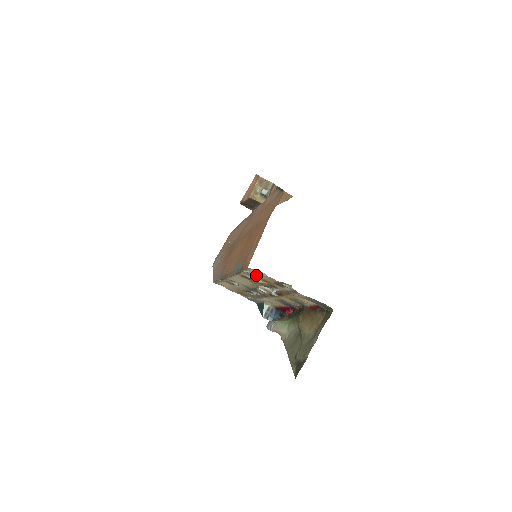
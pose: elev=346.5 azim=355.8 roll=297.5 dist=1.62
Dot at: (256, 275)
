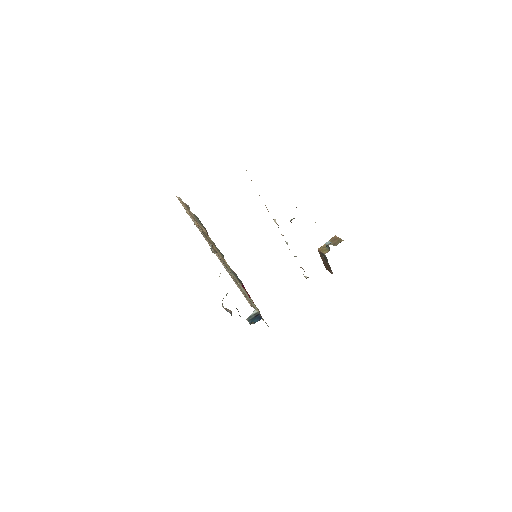
Dot at: occluded
